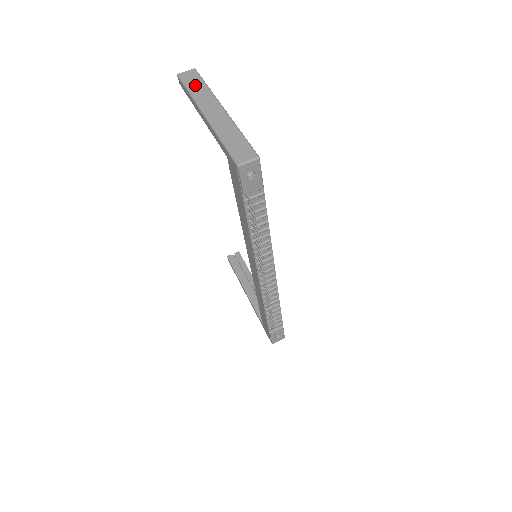
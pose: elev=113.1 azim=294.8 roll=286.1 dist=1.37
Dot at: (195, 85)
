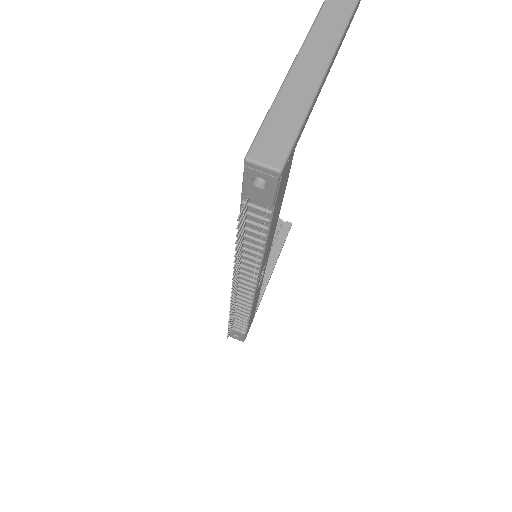
Dot at: (336, 9)
